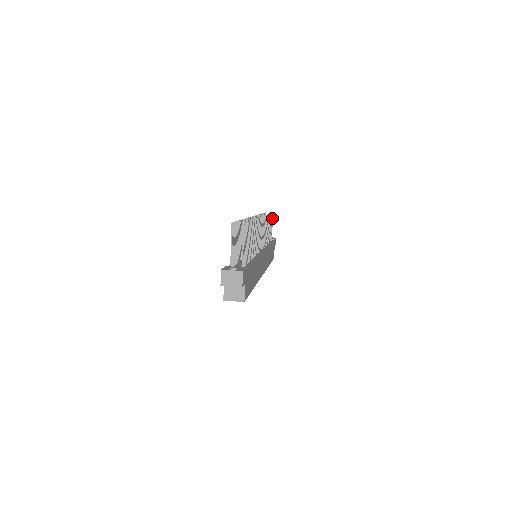
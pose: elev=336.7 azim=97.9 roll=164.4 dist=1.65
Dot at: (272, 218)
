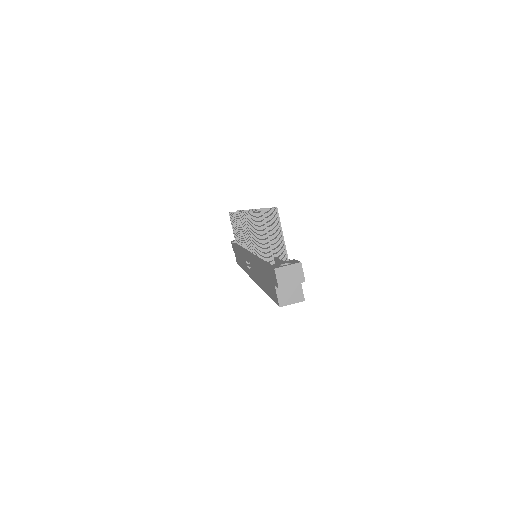
Dot at: occluded
